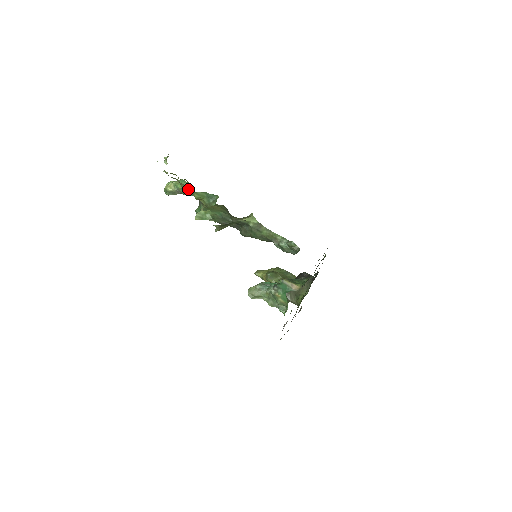
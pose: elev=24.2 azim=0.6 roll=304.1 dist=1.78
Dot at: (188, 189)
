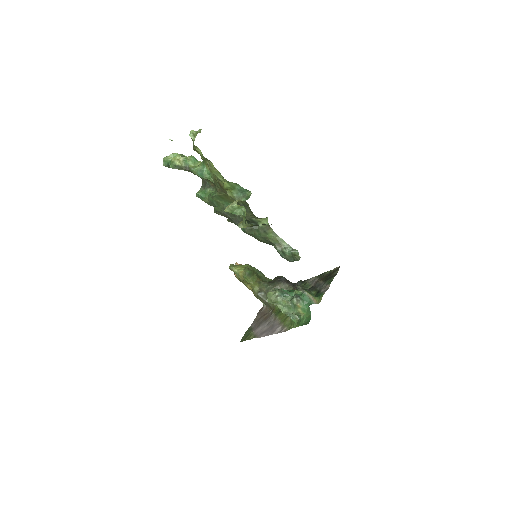
Dot at: (219, 175)
